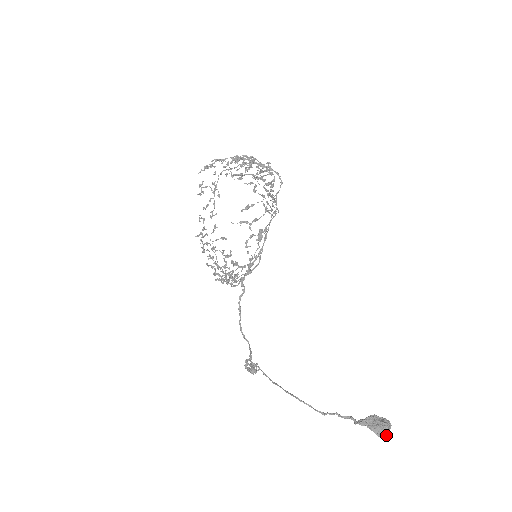
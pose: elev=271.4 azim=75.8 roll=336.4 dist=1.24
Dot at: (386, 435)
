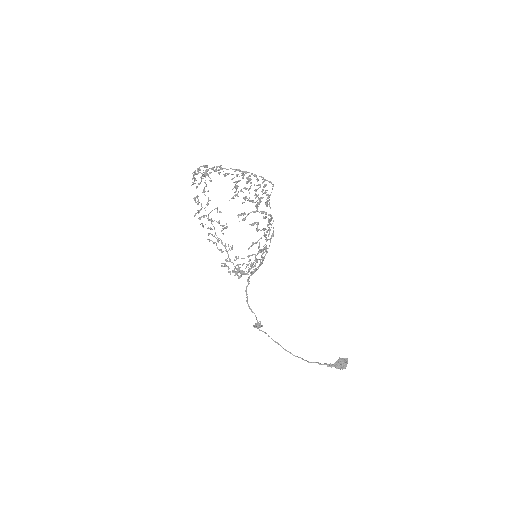
Dot at: (345, 368)
